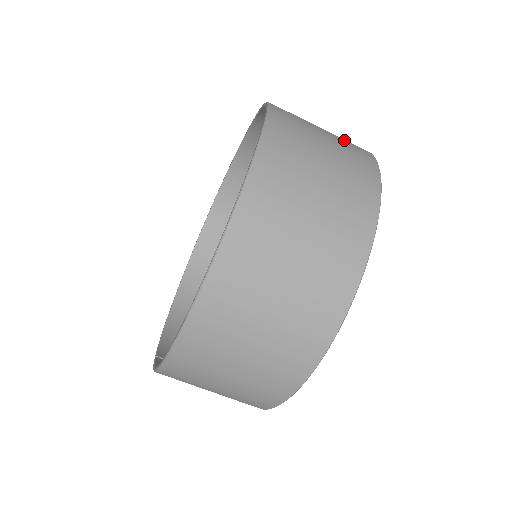
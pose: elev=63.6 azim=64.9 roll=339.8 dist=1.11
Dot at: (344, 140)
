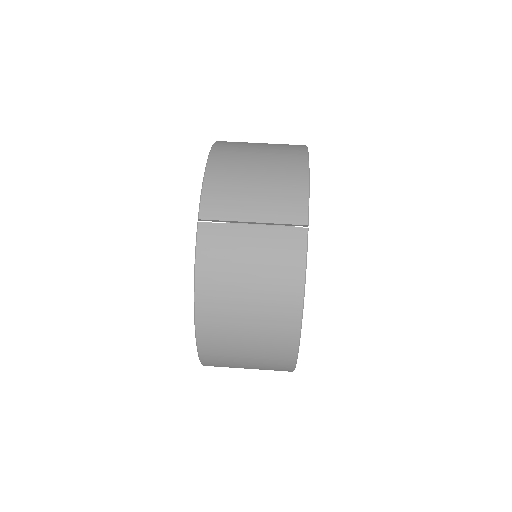
Dot at: occluded
